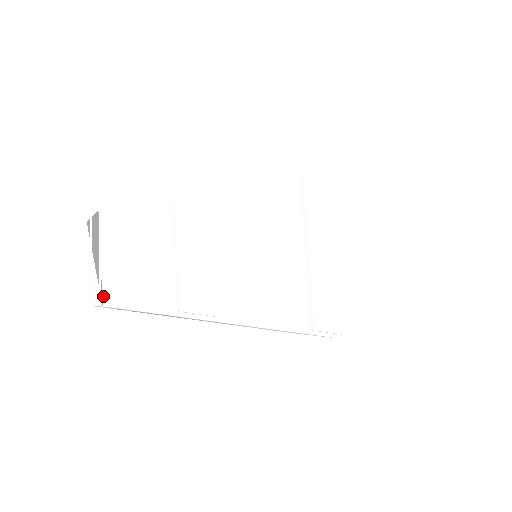
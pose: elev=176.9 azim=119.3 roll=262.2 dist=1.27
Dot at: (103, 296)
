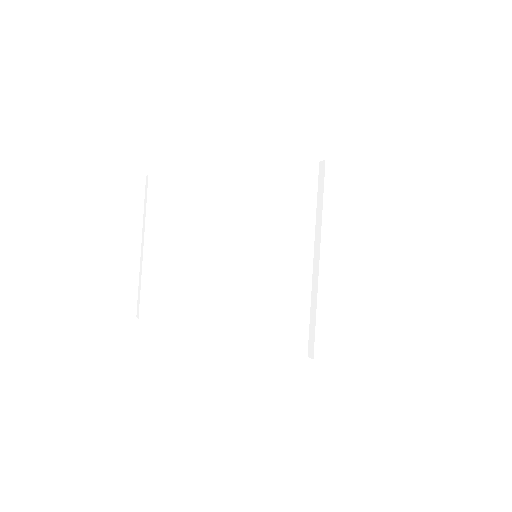
Dot at: occluded
